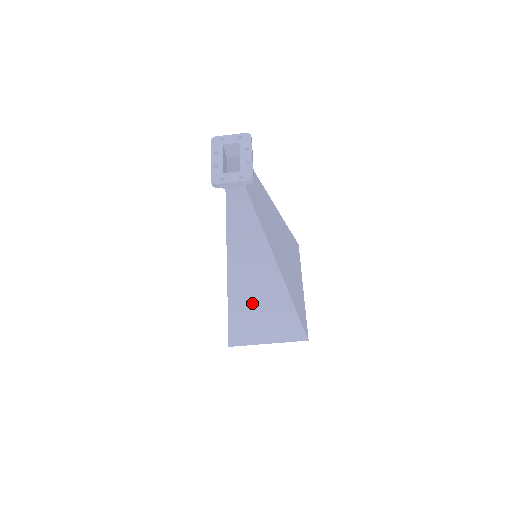
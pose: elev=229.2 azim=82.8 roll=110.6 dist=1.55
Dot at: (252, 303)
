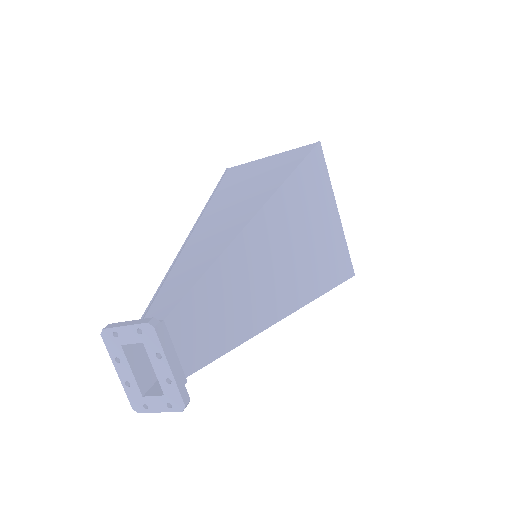
Dot at: occluded
